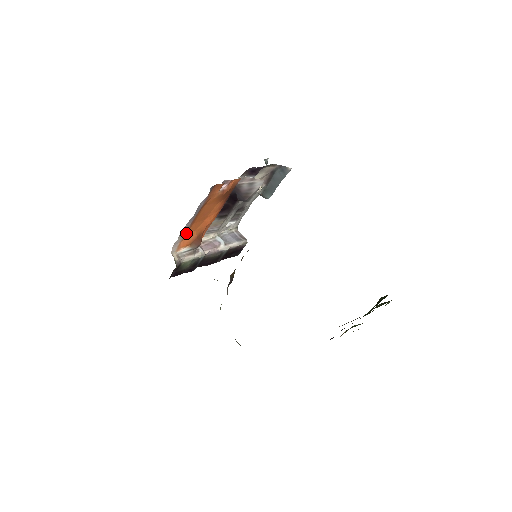
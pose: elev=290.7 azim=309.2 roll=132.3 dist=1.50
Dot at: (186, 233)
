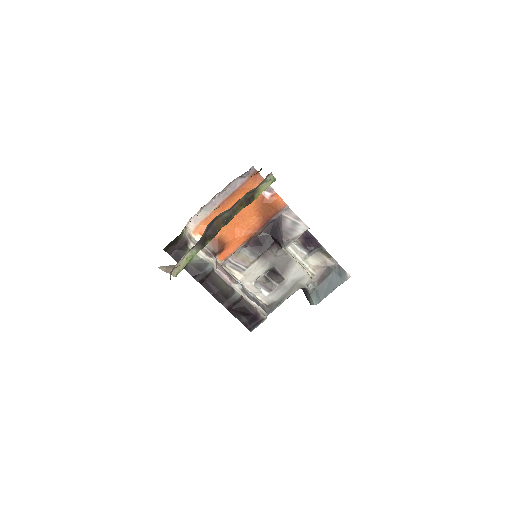
Dot at: (211, 215)
